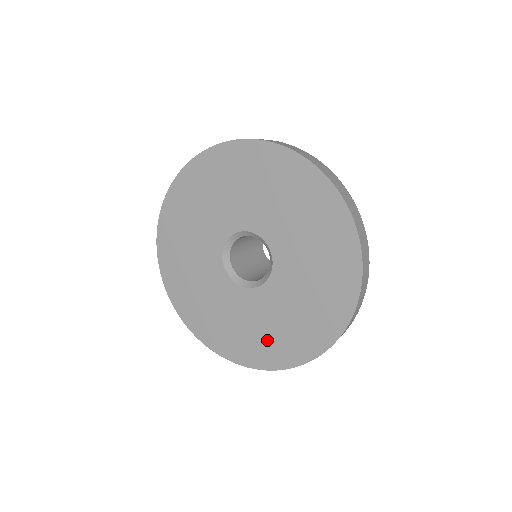
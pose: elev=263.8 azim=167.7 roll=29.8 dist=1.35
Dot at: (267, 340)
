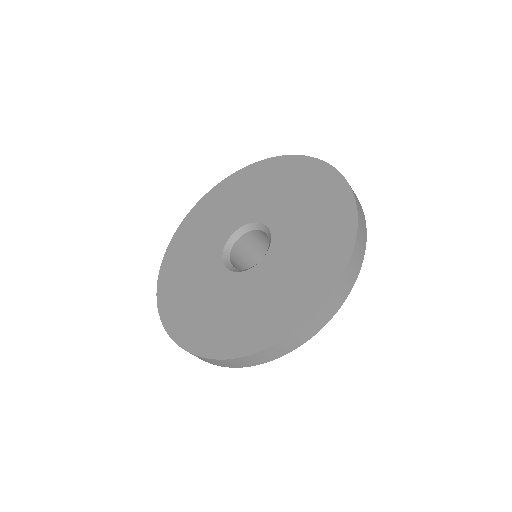
Dot at: (283, 301)
